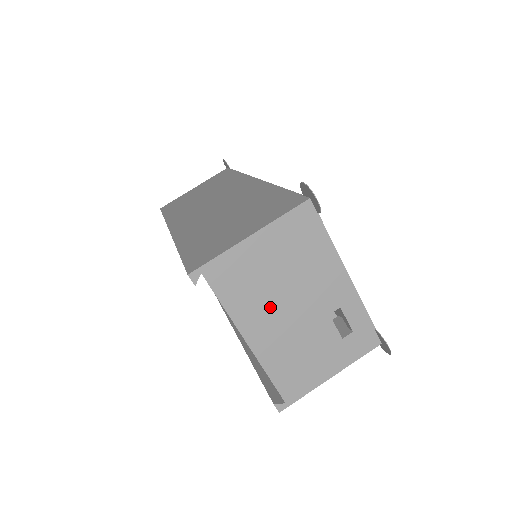
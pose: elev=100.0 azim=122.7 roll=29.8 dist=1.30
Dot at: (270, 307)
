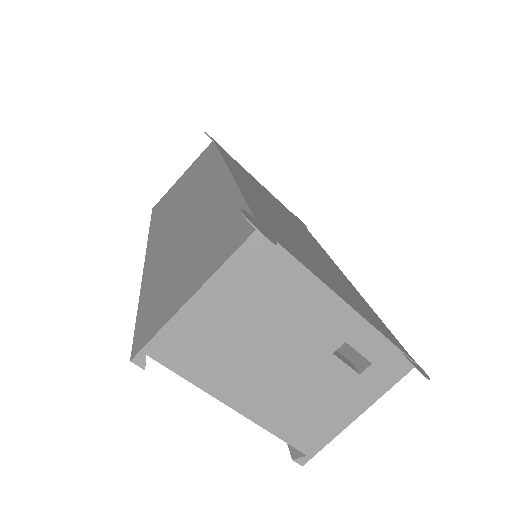
Dot at: (250, 366)
